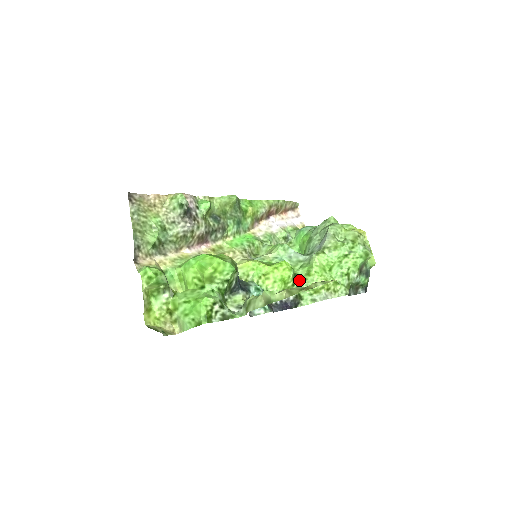
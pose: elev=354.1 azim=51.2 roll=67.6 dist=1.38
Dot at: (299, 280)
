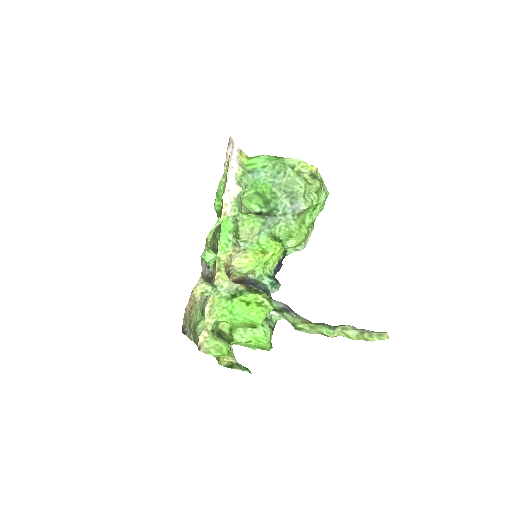
Dot at: (284, 244)
